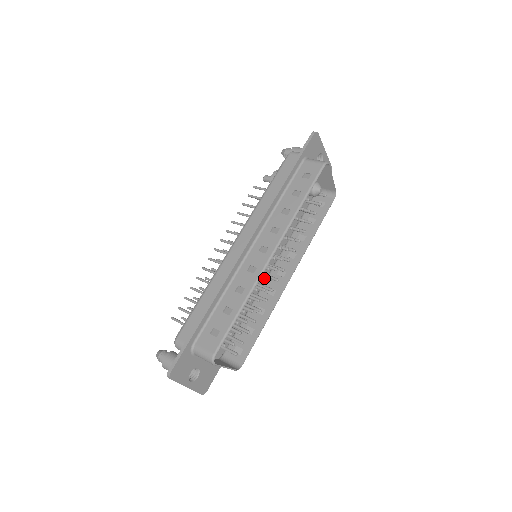
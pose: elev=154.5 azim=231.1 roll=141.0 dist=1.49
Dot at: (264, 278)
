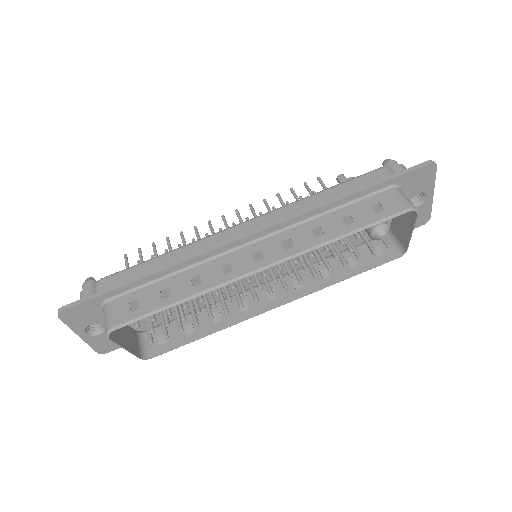
Dot at: (241, 287)
